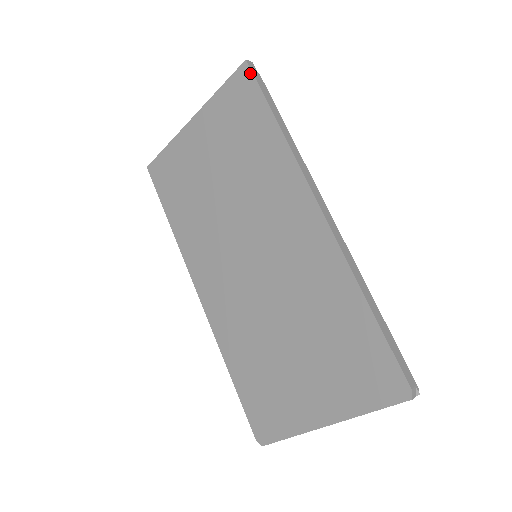
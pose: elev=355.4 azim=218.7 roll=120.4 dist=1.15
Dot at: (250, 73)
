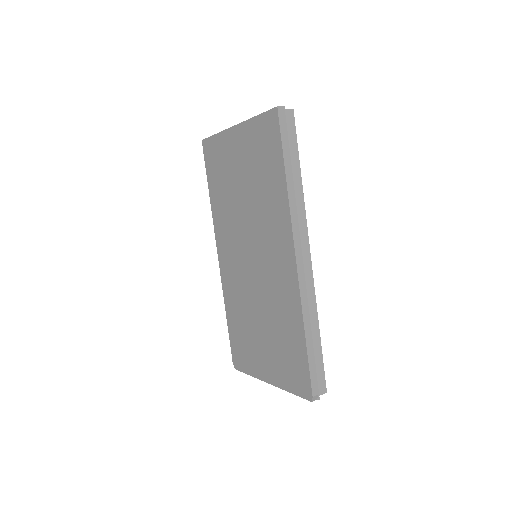
Dot at: (277, 121)
